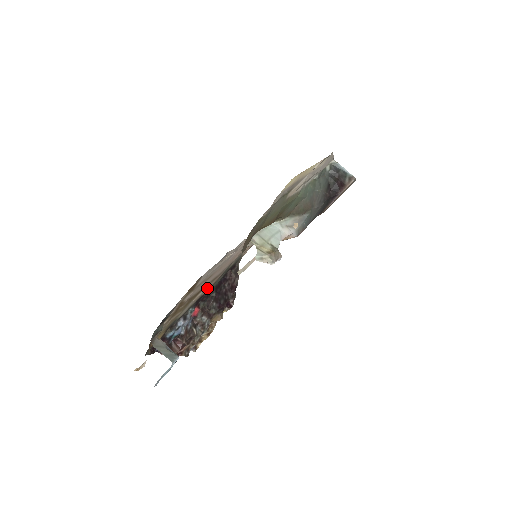
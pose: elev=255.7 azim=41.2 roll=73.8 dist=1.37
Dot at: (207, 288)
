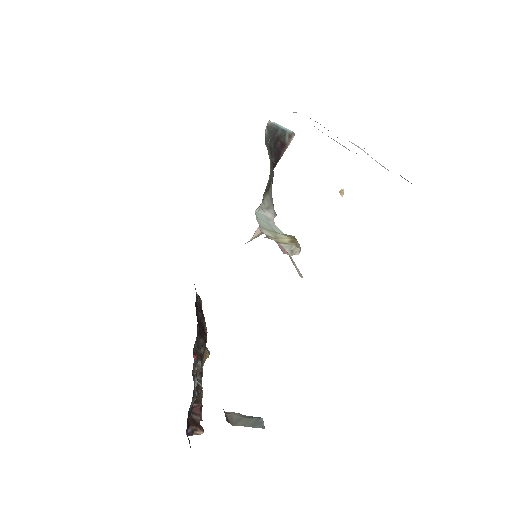
Dot at: occluded
